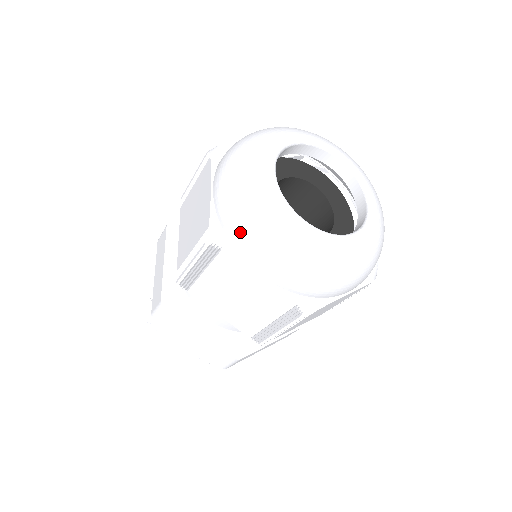
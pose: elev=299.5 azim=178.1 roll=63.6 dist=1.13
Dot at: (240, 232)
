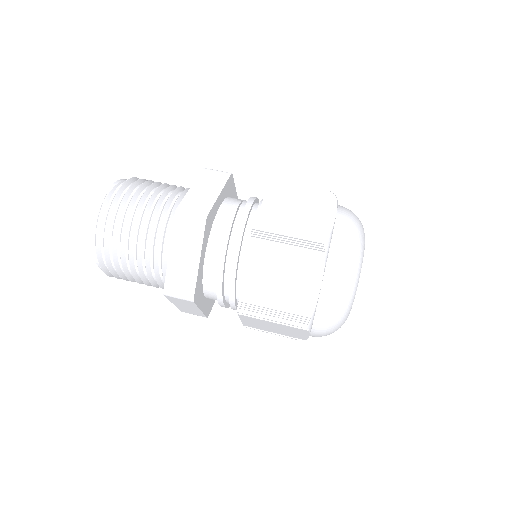
Dot at: (325, 325)
